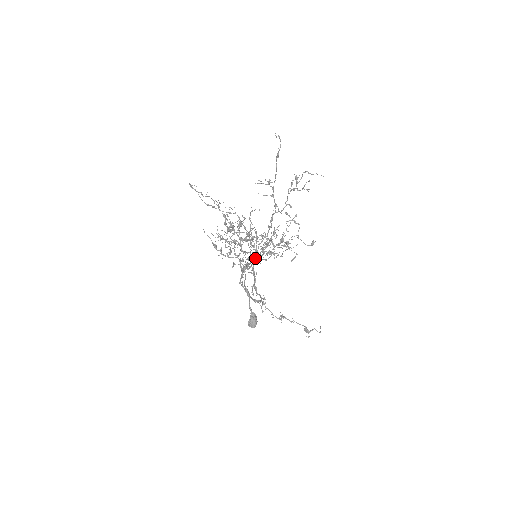
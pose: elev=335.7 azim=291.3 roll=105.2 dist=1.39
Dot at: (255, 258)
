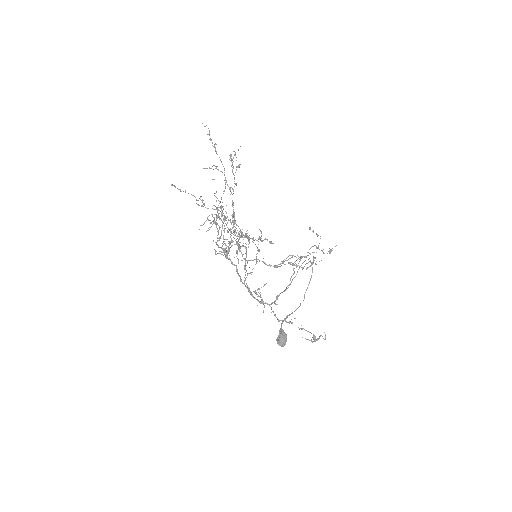
Dot at: occluded
